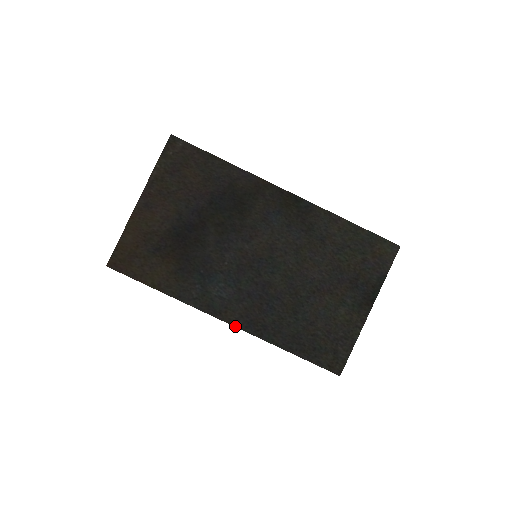
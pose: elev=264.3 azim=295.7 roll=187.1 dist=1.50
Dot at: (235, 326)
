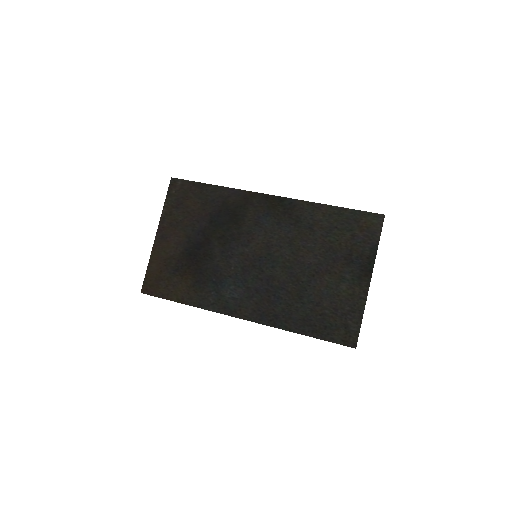
Dot at: occluded
